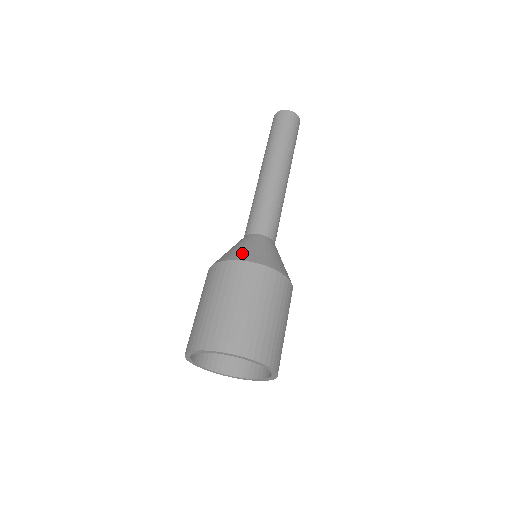
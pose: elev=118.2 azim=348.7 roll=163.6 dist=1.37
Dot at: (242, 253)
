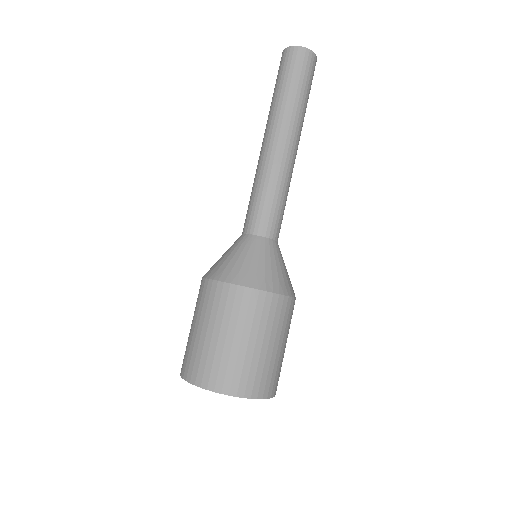
Dot at: (229, 269)
